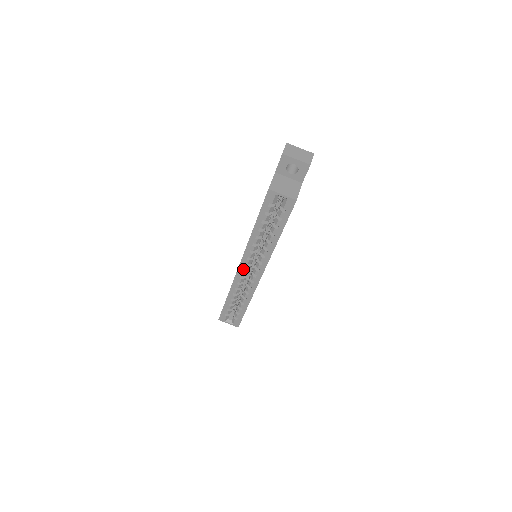
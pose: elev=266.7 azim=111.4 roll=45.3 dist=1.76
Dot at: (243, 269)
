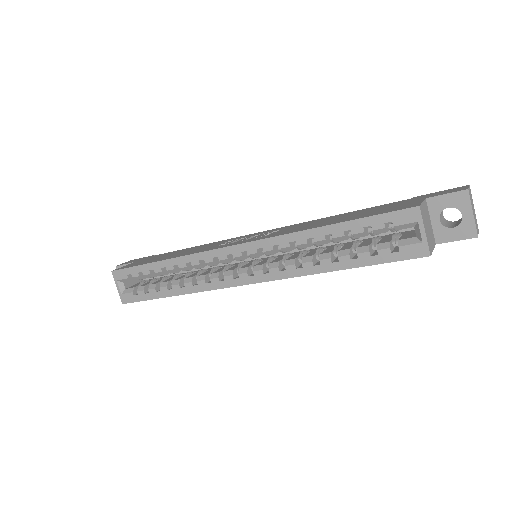
Dot at: (234, 253)
